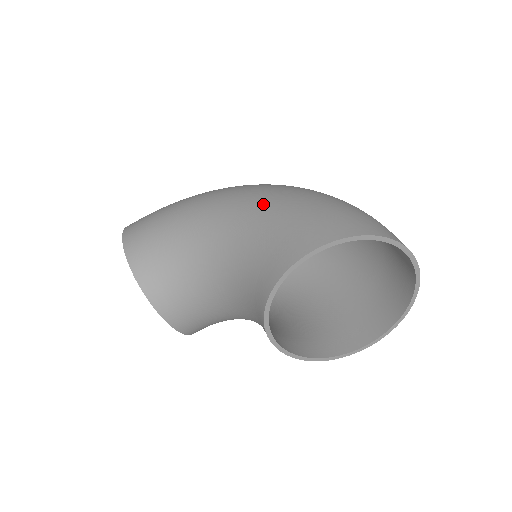
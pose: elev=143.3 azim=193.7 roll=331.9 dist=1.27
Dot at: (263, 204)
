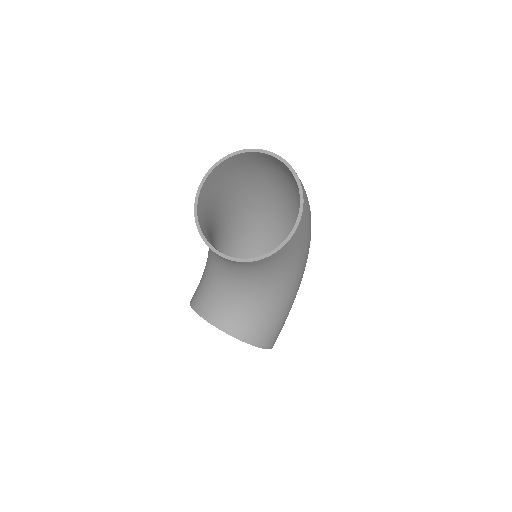
Dot at: occluded
